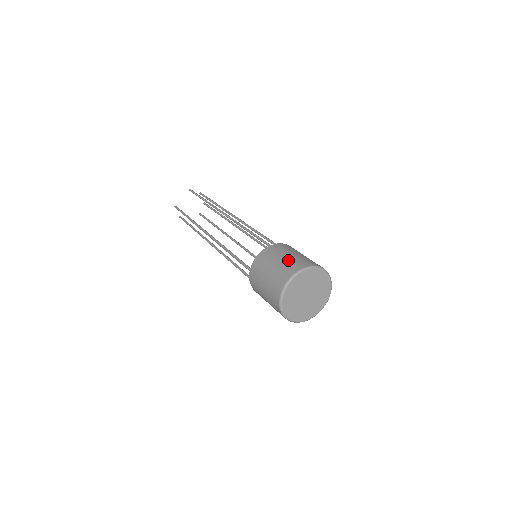
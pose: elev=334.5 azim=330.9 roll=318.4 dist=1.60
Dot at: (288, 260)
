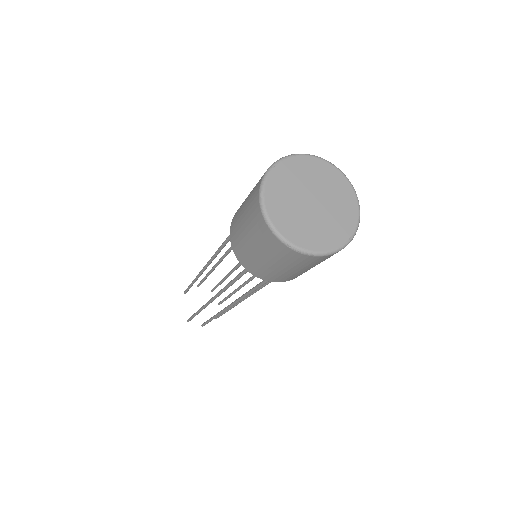
Dot at: (249, 197)
